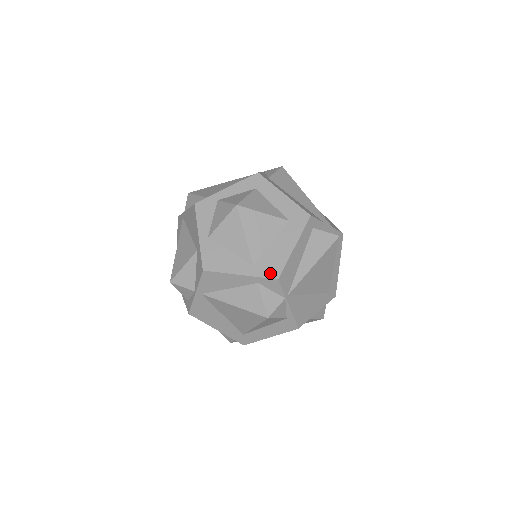
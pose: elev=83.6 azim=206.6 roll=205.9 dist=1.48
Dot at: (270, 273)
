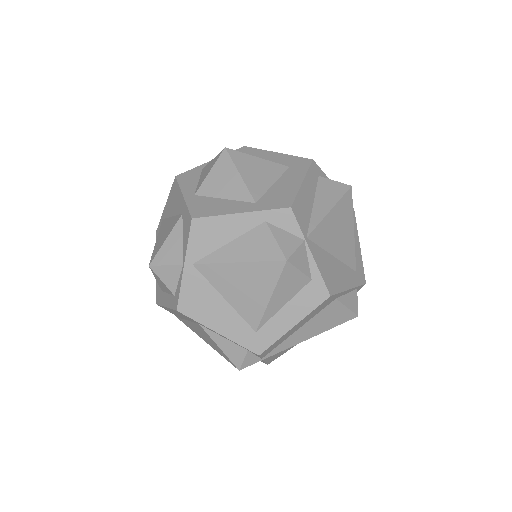
Dot at: (279, 204)
